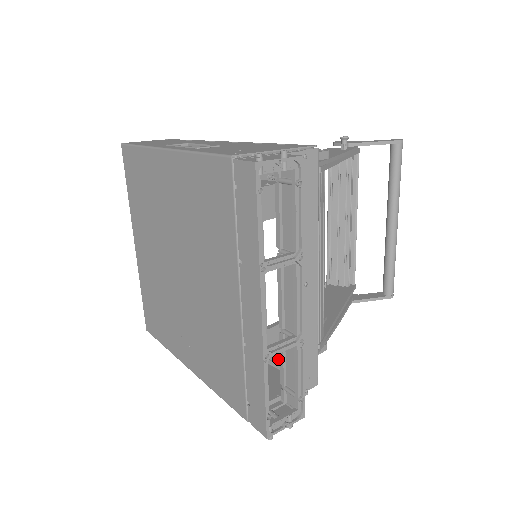
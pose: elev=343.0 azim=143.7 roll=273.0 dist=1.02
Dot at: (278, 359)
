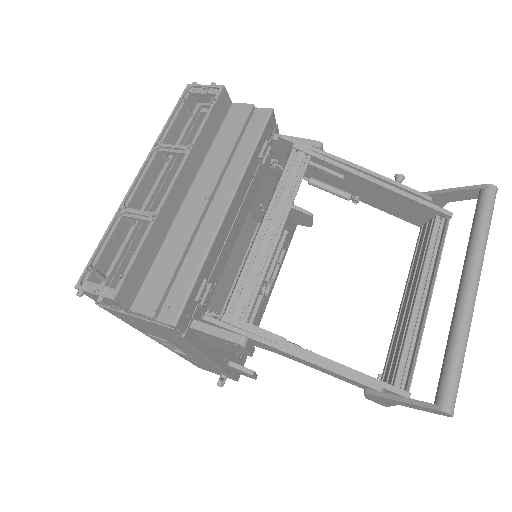
Dot at: occluded
